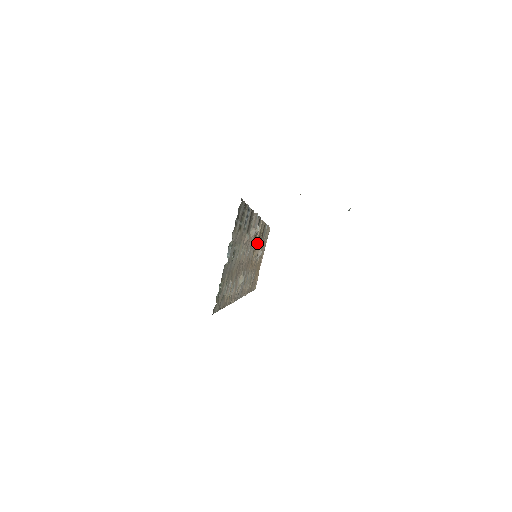
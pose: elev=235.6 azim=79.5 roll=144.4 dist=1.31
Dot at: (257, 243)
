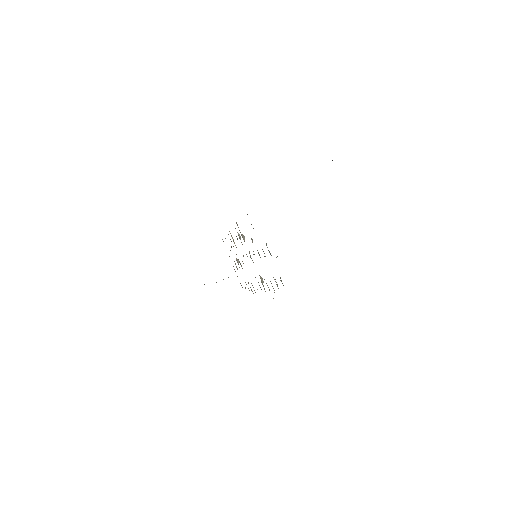
Dot at: occluded
